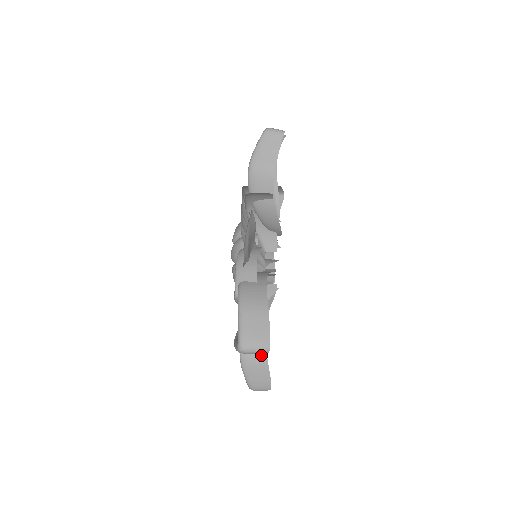
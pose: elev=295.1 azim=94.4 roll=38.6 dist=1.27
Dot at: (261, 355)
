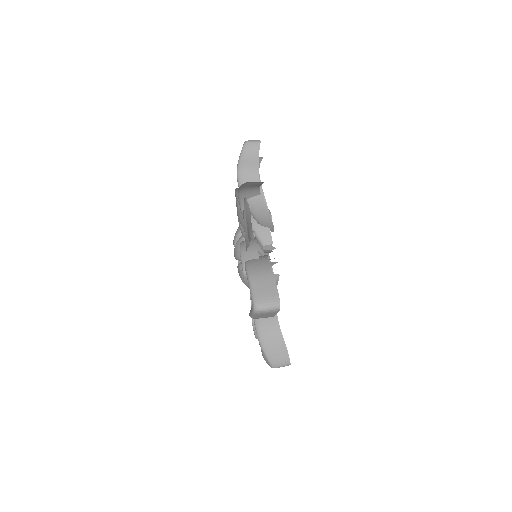
Dot at: (275, 330)
